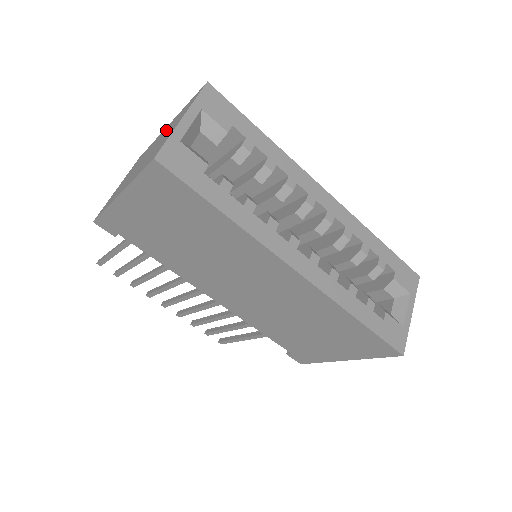
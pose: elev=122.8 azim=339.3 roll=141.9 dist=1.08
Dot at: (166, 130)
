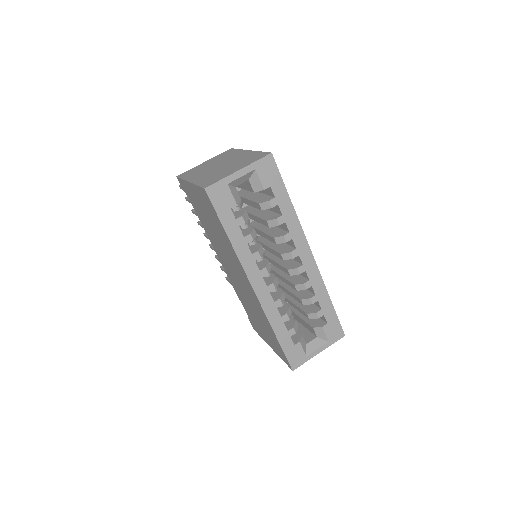
Dot at: (240, 158)
